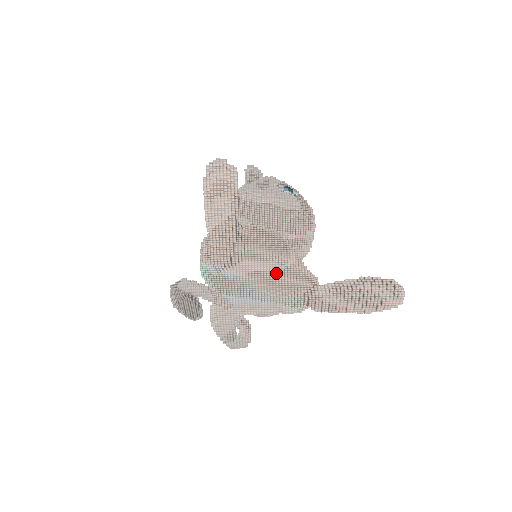
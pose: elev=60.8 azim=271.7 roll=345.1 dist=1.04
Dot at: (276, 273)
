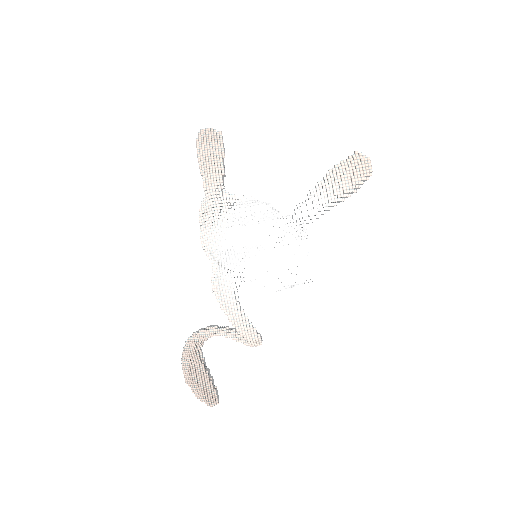
Dot at: (266, 216)
